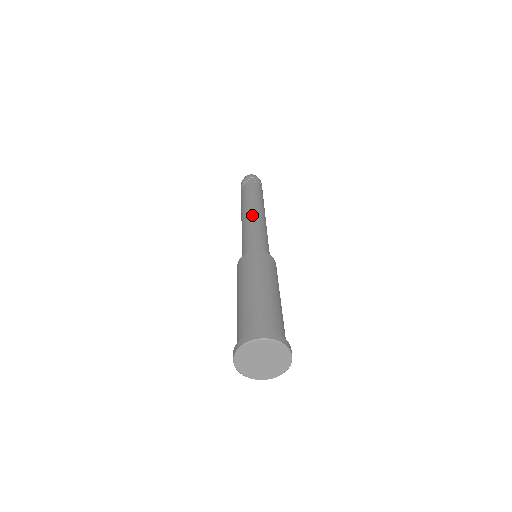
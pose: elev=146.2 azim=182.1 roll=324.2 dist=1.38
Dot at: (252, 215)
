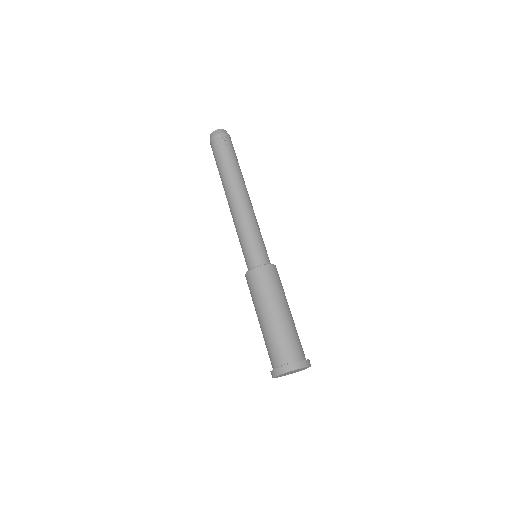
Dot at: (233, 212)
